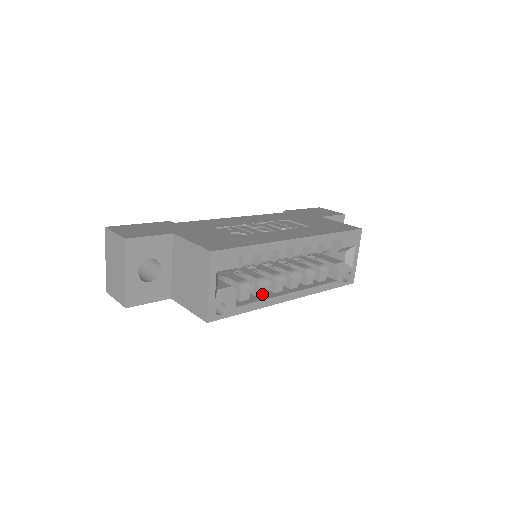
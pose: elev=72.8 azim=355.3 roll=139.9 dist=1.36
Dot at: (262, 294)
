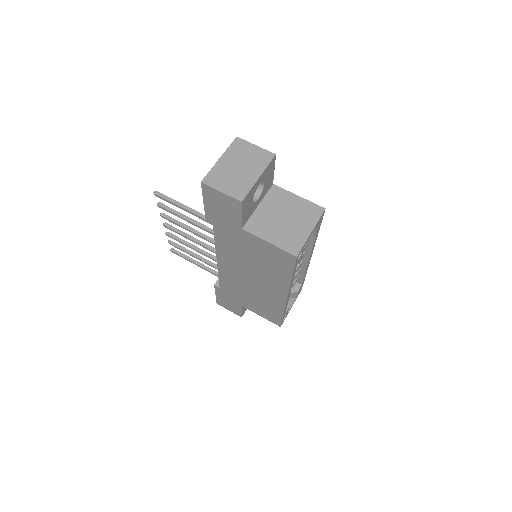
Dot at: occluded
